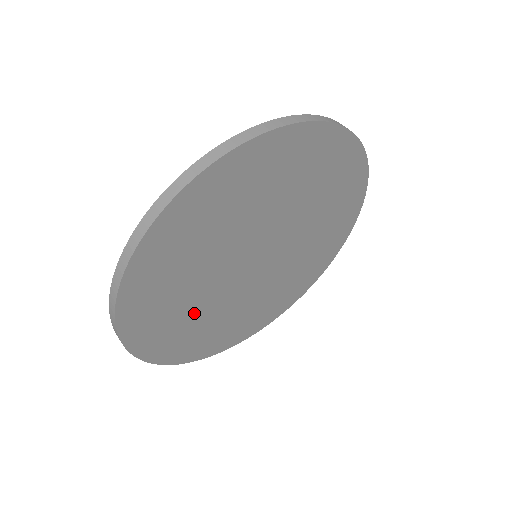
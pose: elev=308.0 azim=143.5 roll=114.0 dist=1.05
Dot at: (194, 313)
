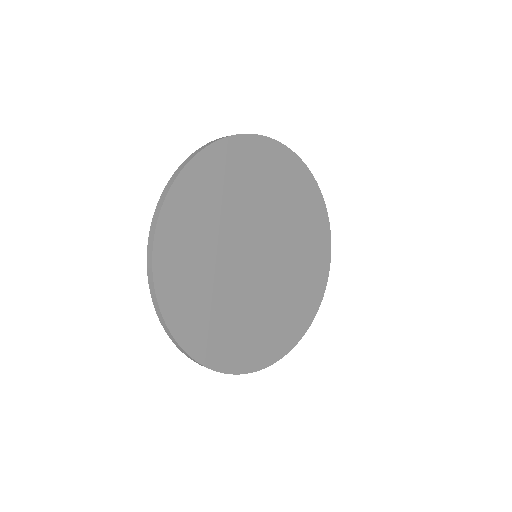
Dot at: (215, 219)
